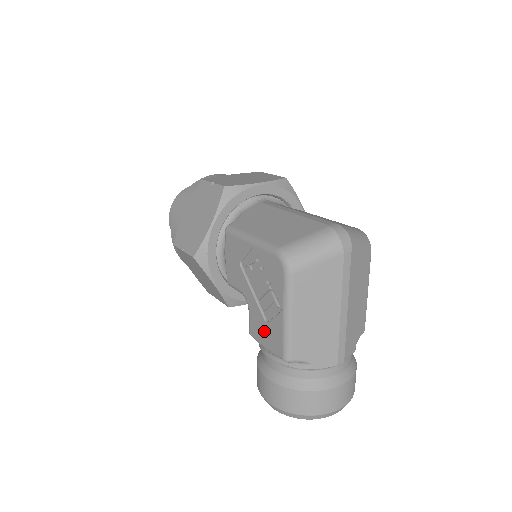
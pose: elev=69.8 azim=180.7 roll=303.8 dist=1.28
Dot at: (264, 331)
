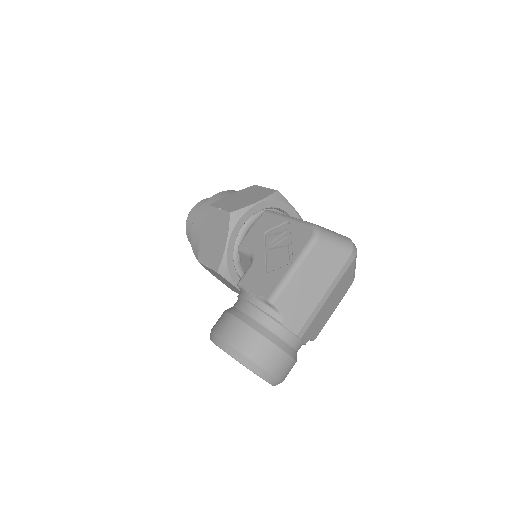
Dot at: (260, 279)
